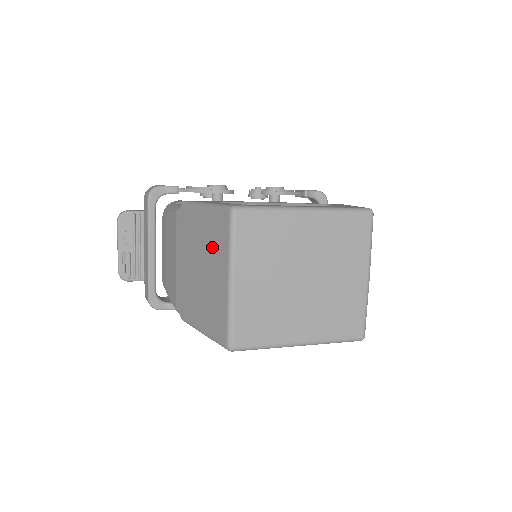
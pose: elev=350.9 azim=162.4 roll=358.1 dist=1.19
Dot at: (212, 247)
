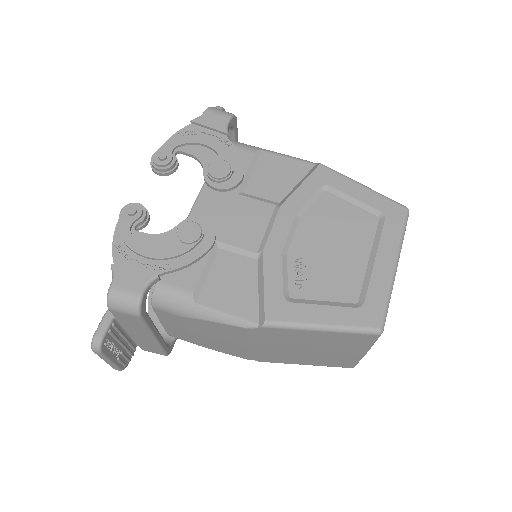
Dot at: (337, 345)
